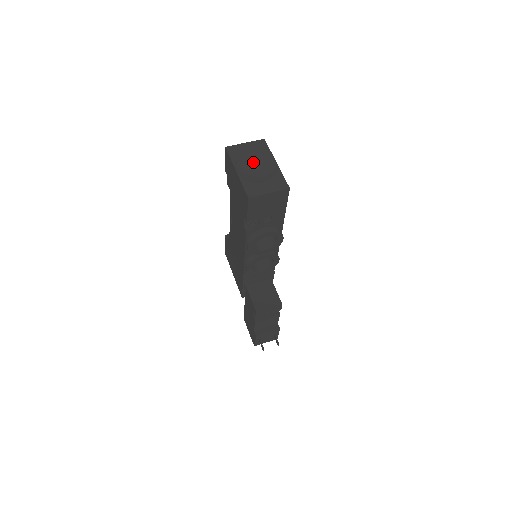
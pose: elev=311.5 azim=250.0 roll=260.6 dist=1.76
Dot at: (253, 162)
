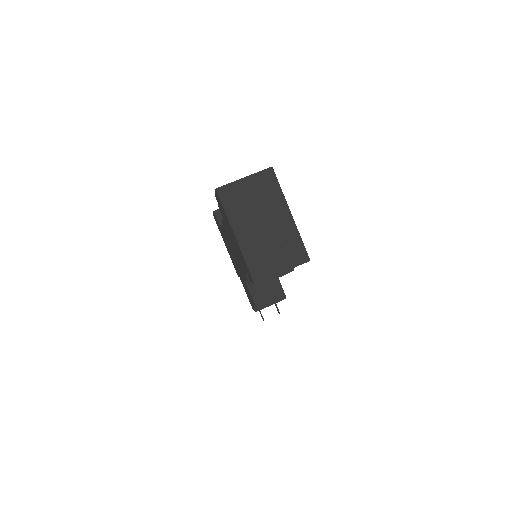
Dot at: (258, 220)
